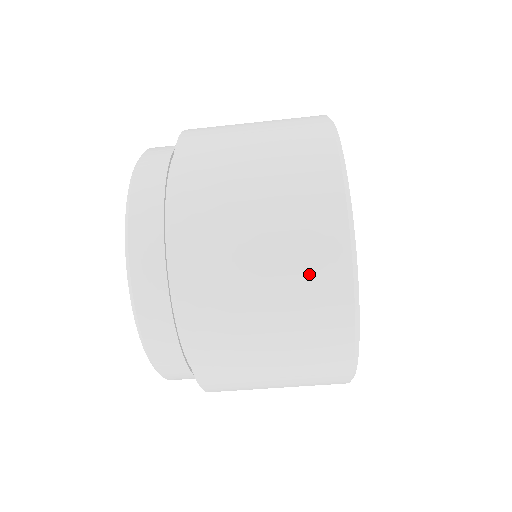
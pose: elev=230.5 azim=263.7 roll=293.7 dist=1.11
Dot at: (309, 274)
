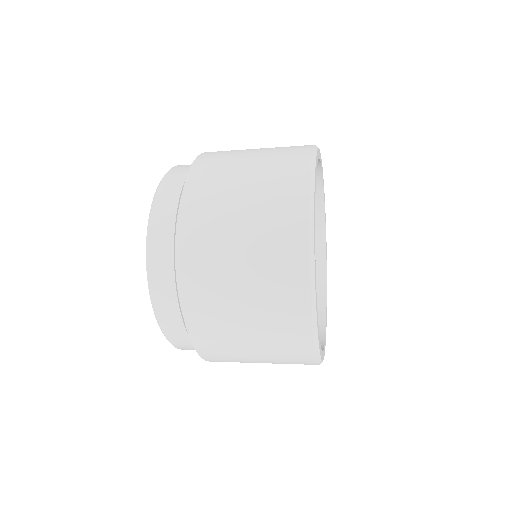
Dot at: (287, 357)
